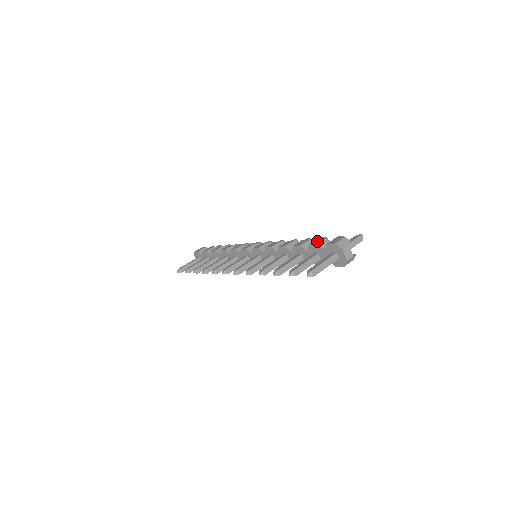
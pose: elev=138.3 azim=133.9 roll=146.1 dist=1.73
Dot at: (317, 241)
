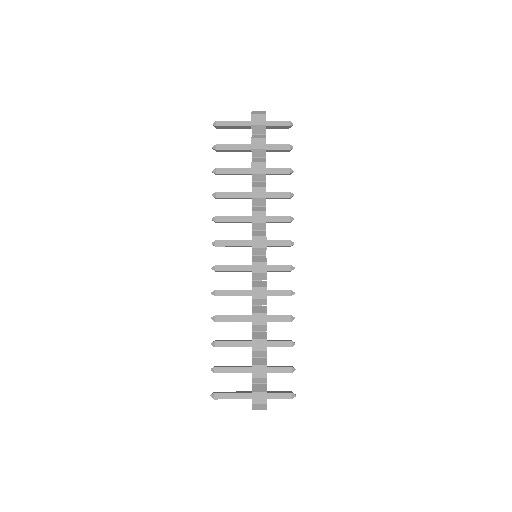
Dot at: (259, 371)
